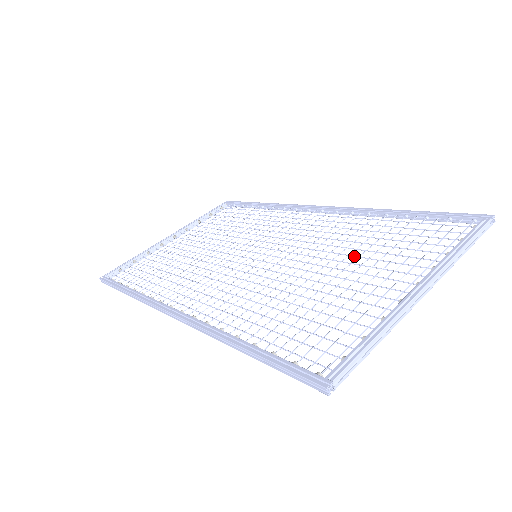
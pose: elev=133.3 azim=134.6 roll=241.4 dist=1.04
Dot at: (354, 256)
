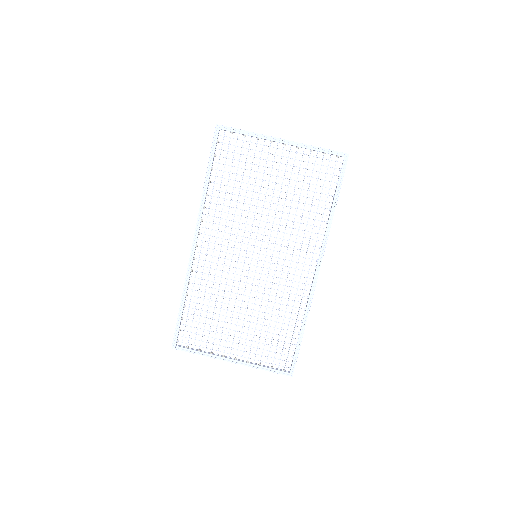
Dot at: occluded
